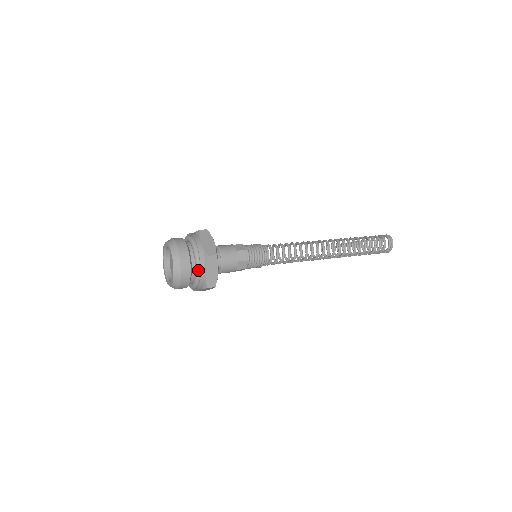
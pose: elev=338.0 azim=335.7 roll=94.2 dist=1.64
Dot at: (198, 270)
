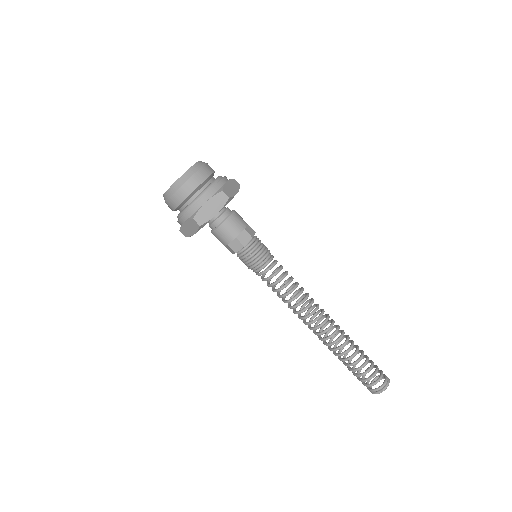
Dot at: (181, 215)
